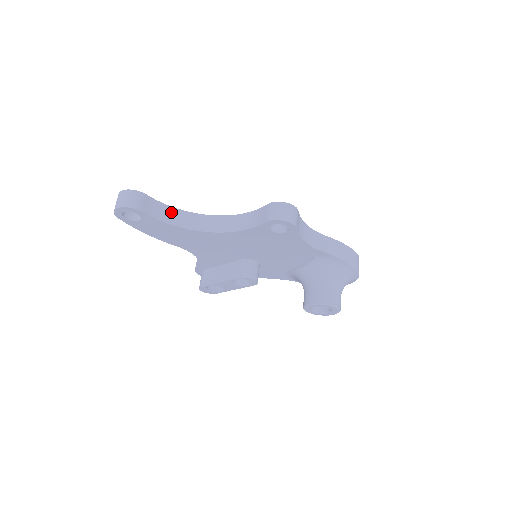
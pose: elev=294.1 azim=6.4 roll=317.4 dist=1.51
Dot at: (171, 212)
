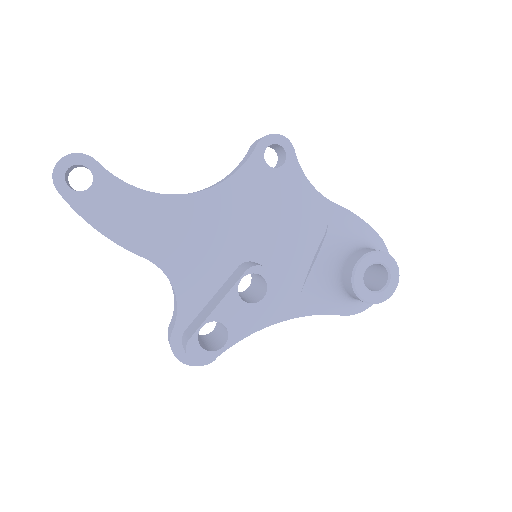
Dot at: occluded
